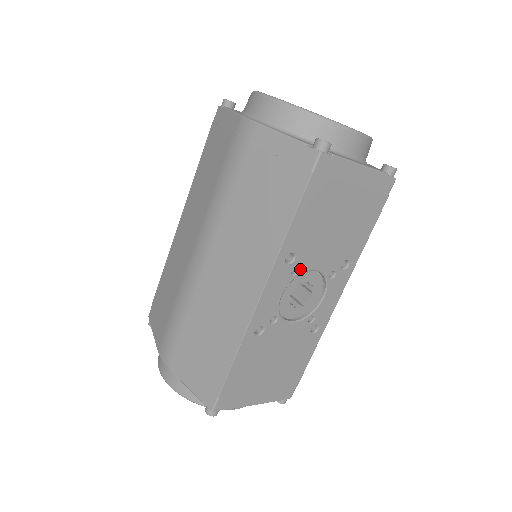
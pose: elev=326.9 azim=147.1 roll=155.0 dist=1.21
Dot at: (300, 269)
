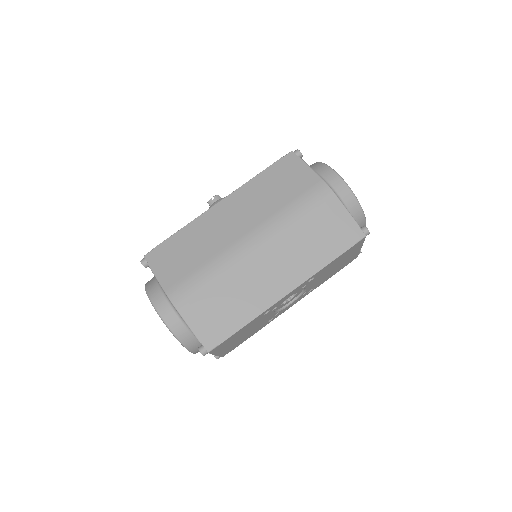
Dot at: (306, 286)
